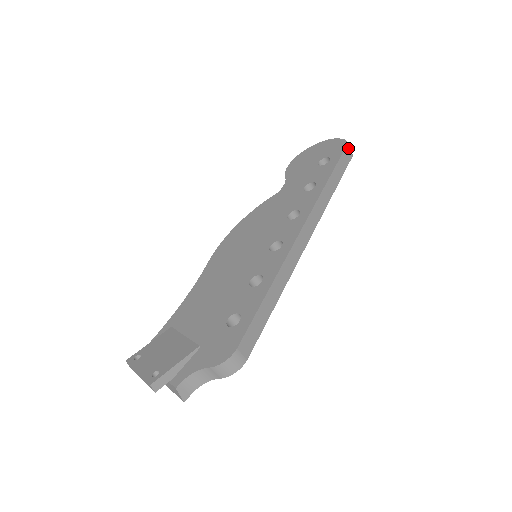
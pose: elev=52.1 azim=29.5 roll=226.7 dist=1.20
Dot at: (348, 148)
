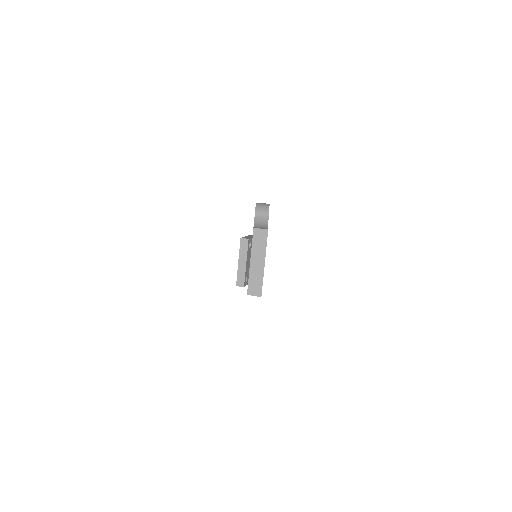
Dot at: occluded
